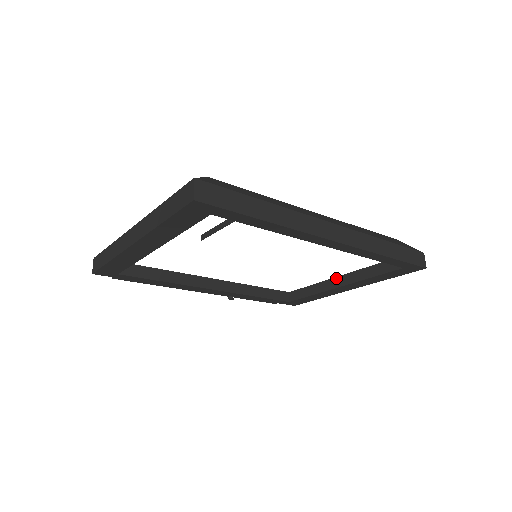
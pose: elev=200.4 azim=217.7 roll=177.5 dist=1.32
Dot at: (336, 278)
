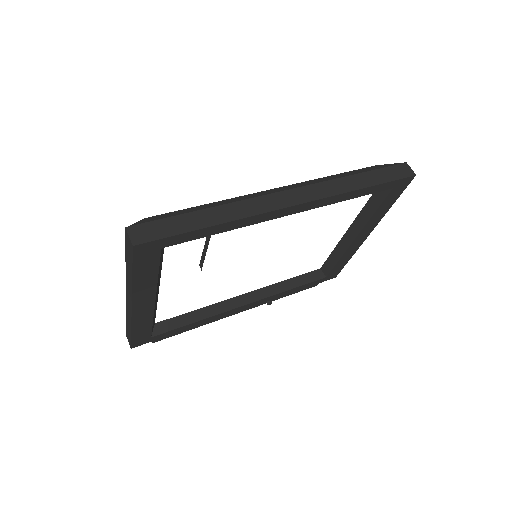
Dot at: (347, 233)
